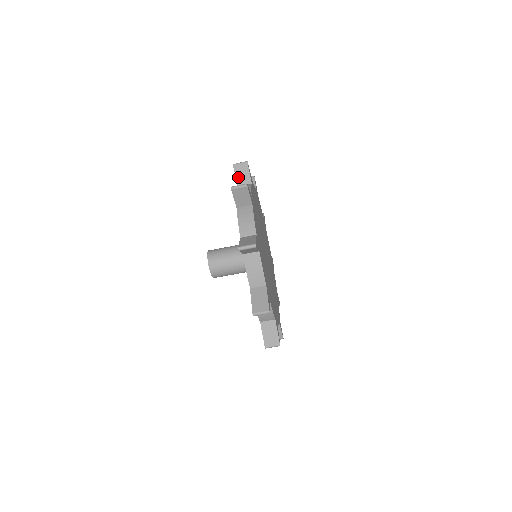
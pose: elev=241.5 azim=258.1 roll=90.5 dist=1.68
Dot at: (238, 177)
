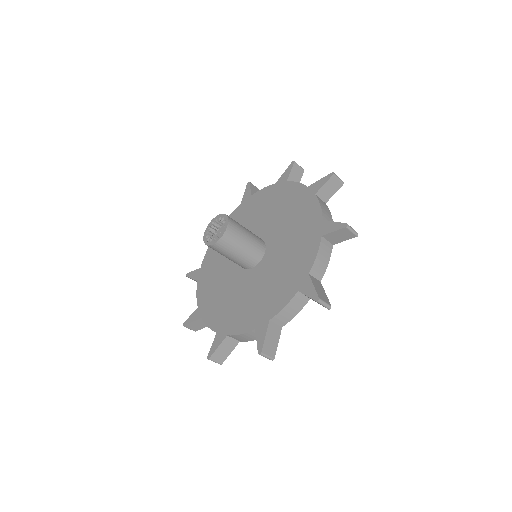
Dot at: (292, 174)
